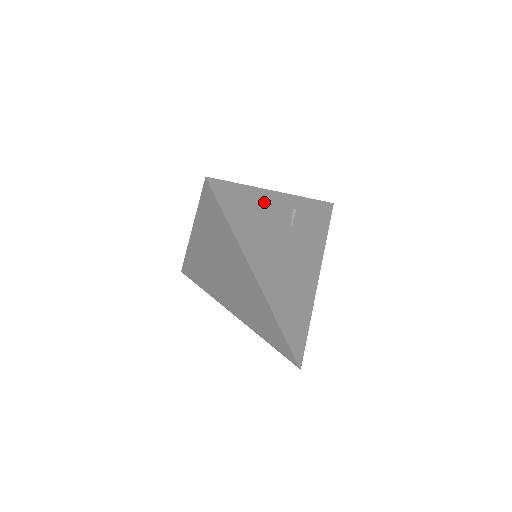
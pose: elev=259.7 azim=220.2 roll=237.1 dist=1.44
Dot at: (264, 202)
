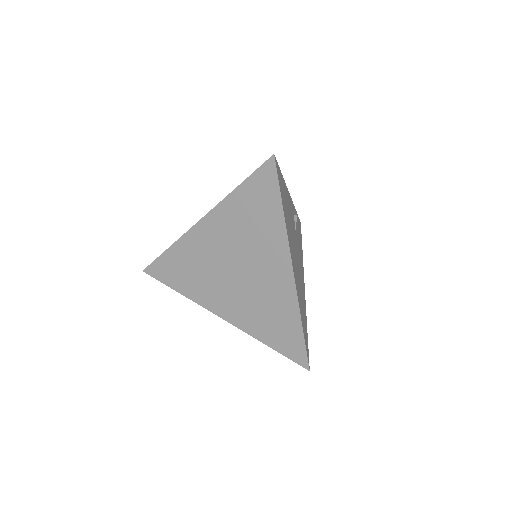
Dot at: (288, 199)
